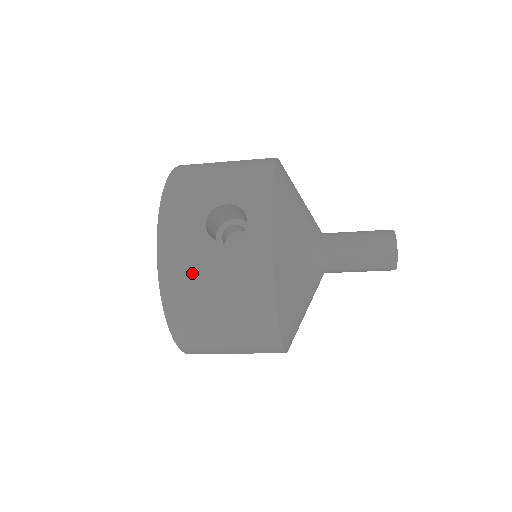
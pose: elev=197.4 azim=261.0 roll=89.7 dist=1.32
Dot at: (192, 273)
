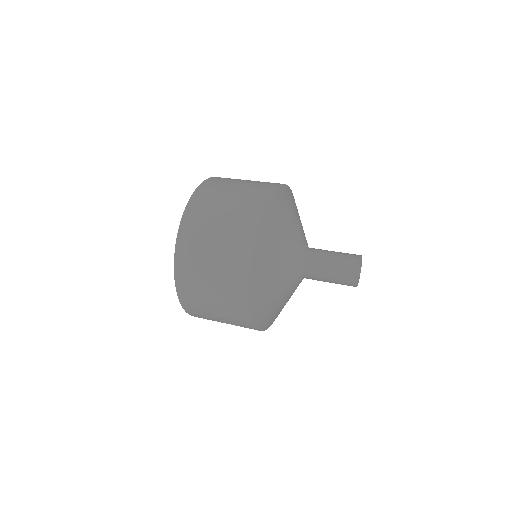
Dot at: occluded
